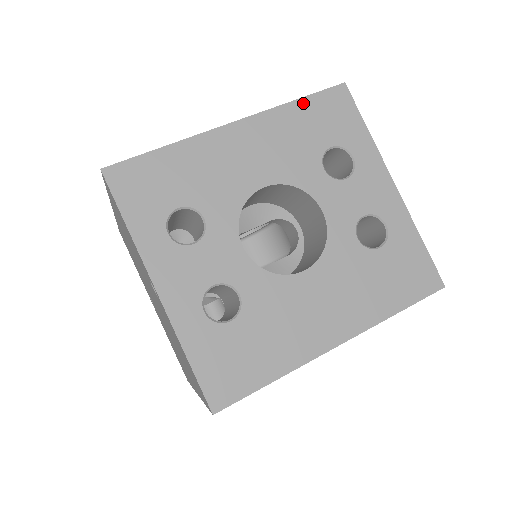
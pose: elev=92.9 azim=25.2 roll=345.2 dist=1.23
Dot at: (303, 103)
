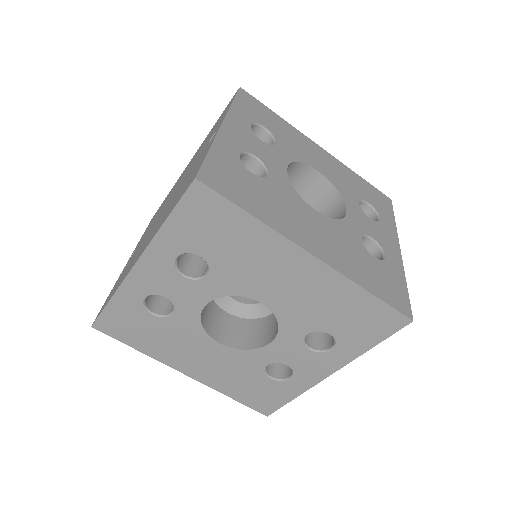
Dot at: (363, 180)
